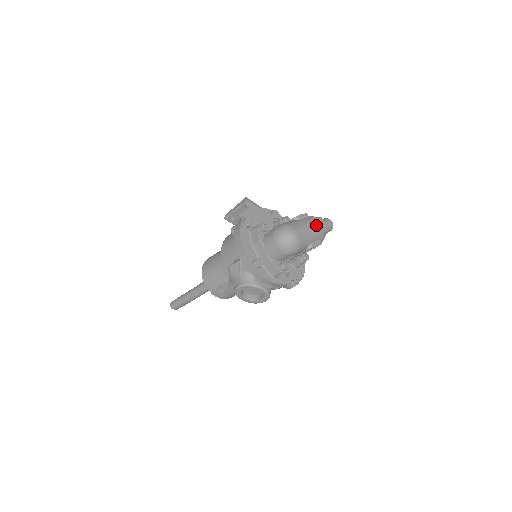
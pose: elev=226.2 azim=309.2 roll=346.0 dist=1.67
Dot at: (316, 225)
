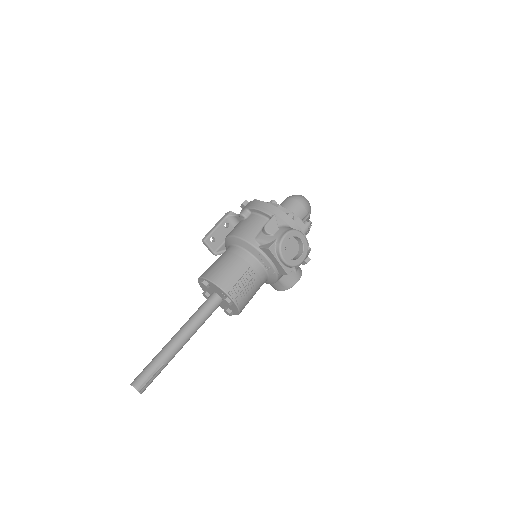
Dot at: occluded
